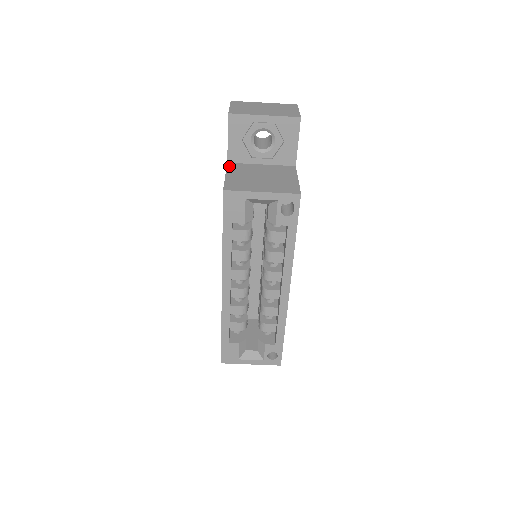
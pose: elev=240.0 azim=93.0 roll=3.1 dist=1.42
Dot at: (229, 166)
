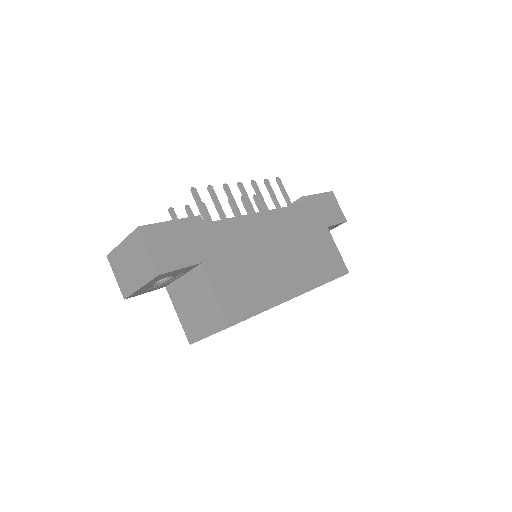
Dot at: (170, 295)
